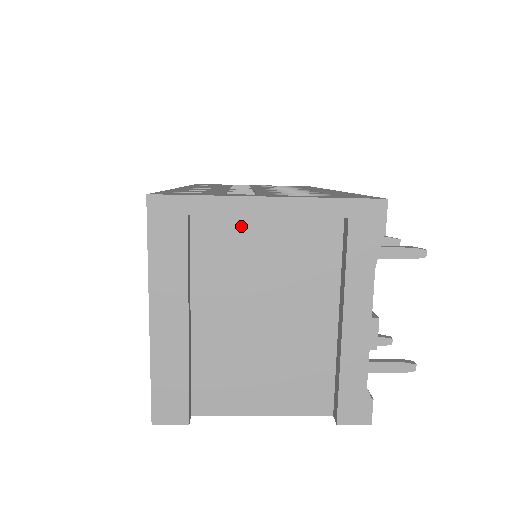
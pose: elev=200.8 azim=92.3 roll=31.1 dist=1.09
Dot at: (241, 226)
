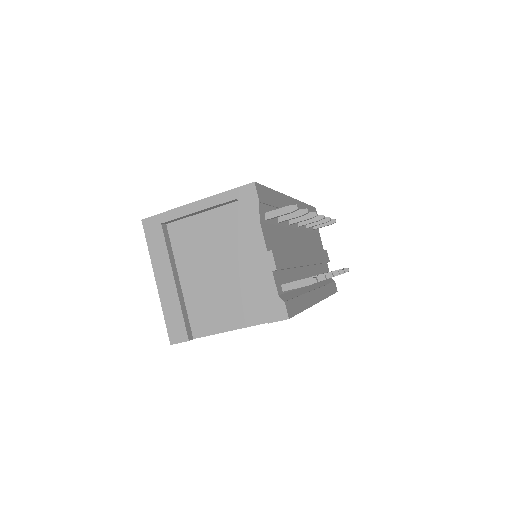
Dot at: (191, 223)
